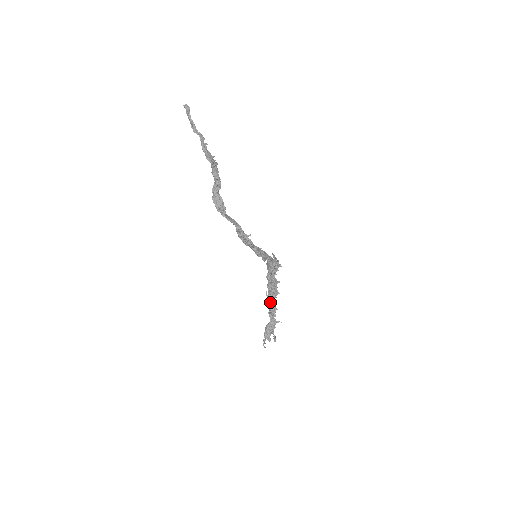
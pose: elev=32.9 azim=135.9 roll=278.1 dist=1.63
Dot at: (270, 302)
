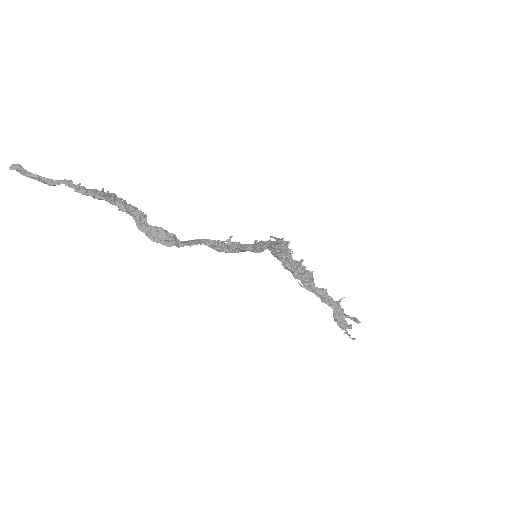
Dot at: (313, 290)
